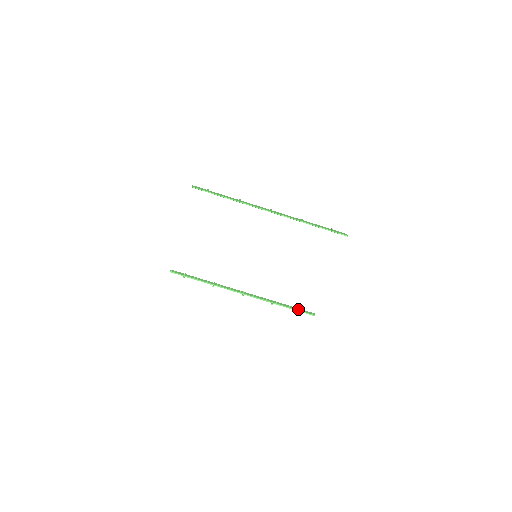
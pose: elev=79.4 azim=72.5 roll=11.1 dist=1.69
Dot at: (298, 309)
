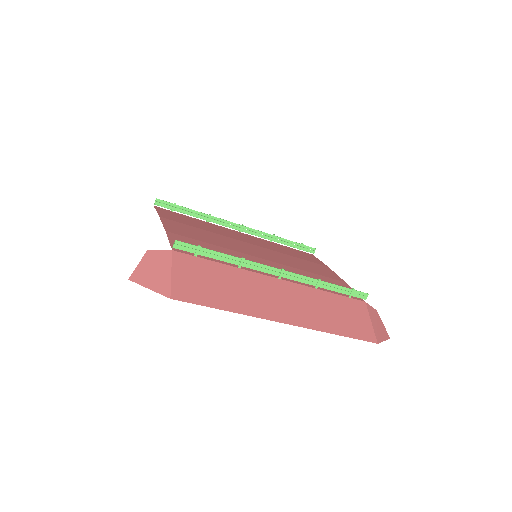
Dot at: (298, 247)
